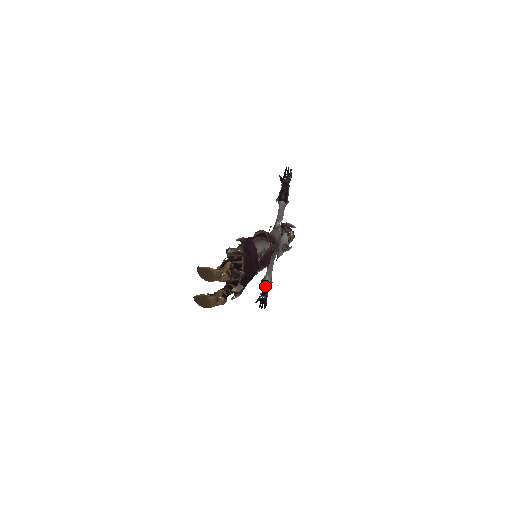
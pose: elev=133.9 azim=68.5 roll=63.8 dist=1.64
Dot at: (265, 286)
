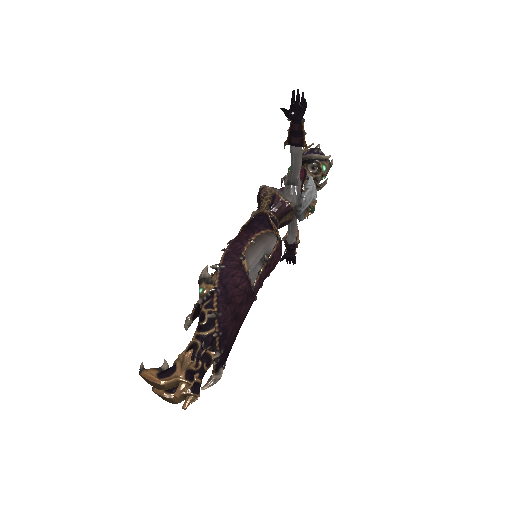
Dot at: (289, 246)
